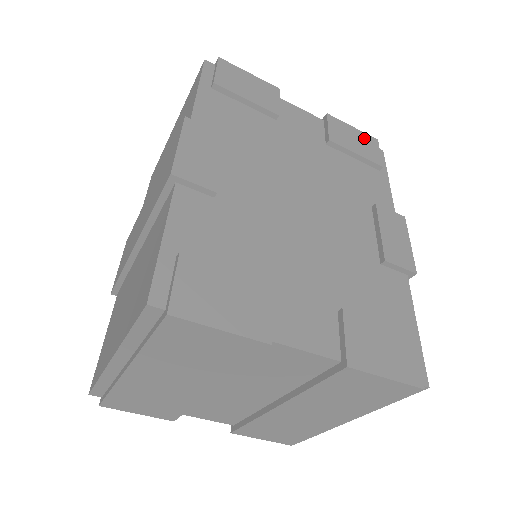
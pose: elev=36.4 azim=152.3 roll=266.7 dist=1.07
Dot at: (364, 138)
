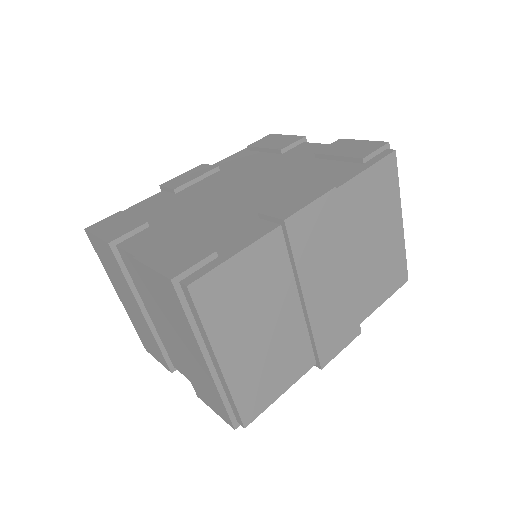
Dot at: (367, 144)
